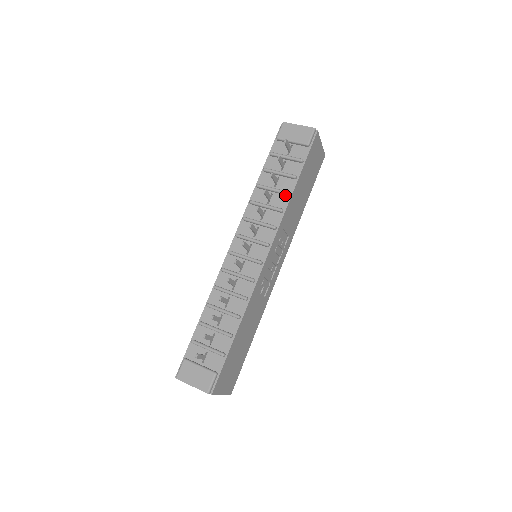
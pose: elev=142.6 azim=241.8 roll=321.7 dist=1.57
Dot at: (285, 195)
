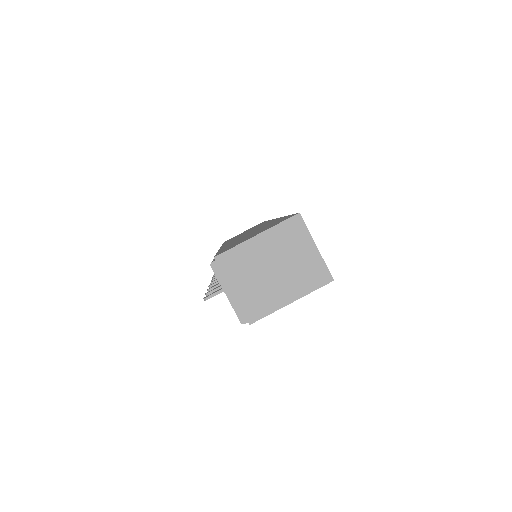
Dot at: occluded
